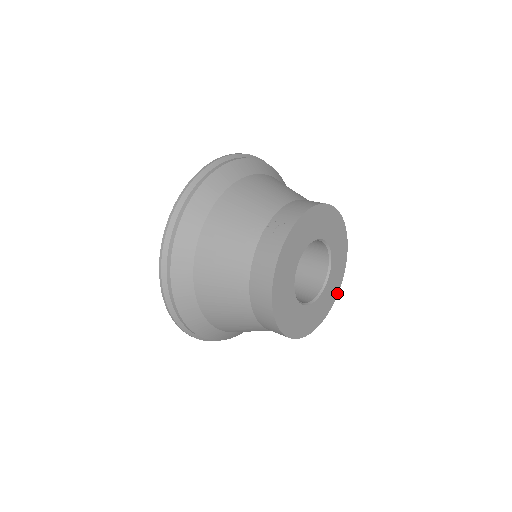
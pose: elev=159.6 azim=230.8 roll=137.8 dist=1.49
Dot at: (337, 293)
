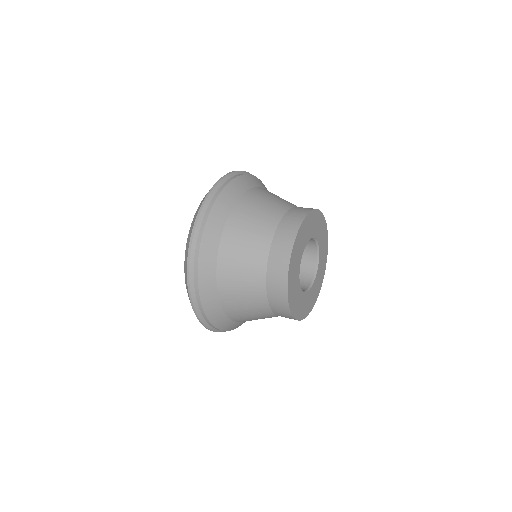
Dot at: (327, 249)
